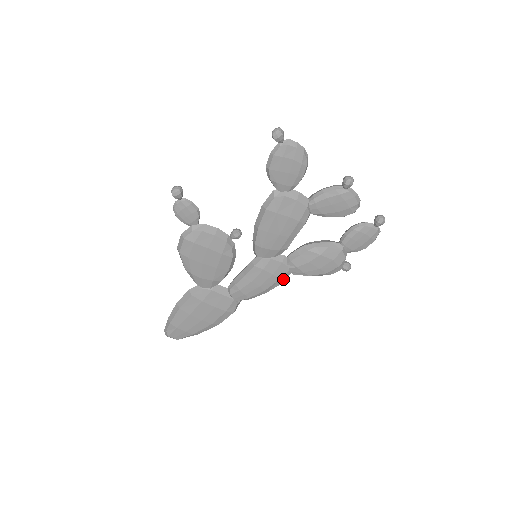
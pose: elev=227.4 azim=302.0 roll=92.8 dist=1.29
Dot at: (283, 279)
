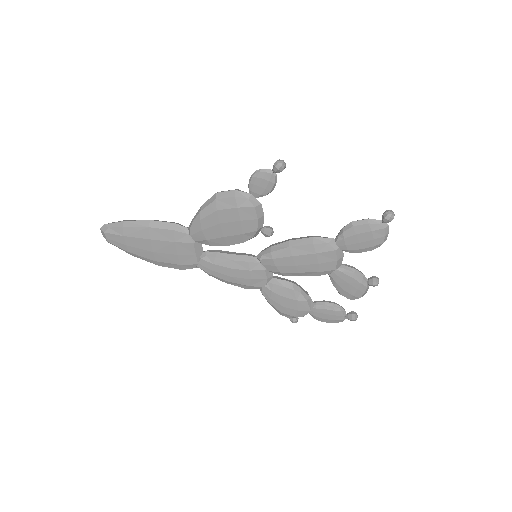
Dot at: (251, 287)
